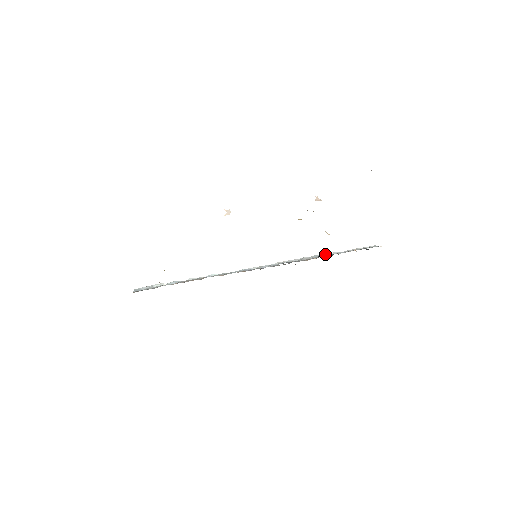
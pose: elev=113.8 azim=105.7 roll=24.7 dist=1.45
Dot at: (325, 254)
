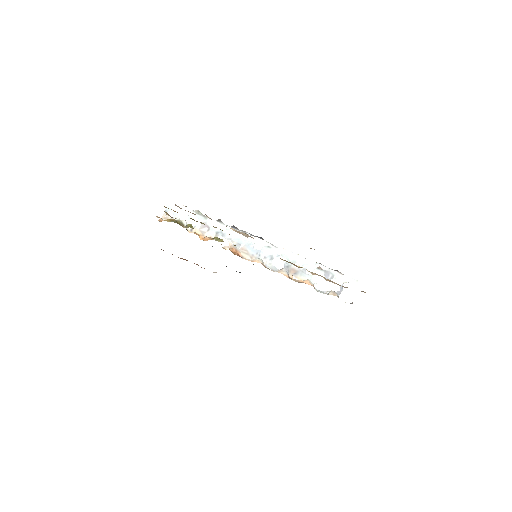
Dot at: (317, 264)
